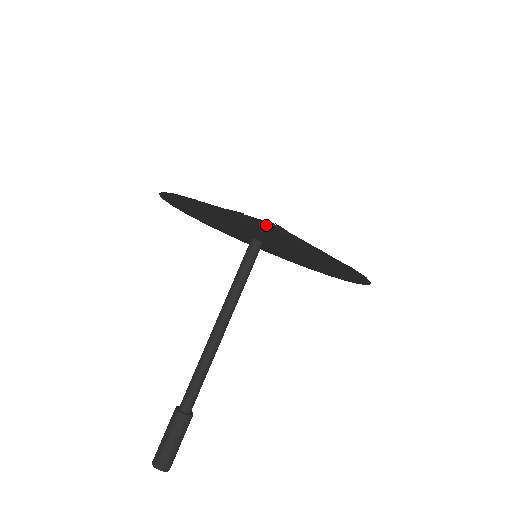
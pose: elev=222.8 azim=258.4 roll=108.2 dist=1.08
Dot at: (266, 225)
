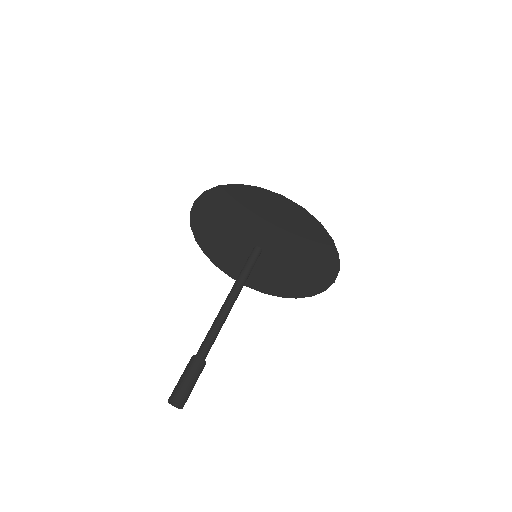
Dot at: (216, 198)
